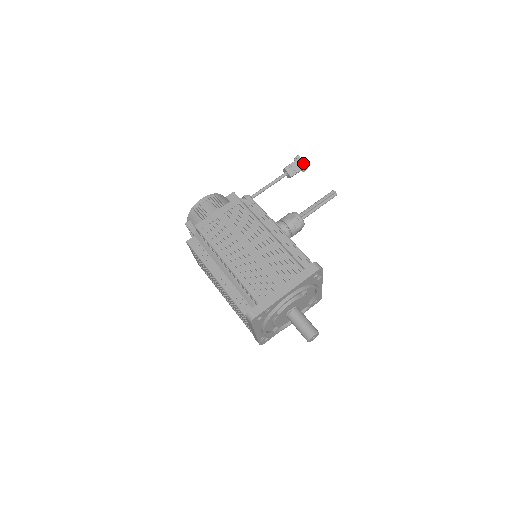
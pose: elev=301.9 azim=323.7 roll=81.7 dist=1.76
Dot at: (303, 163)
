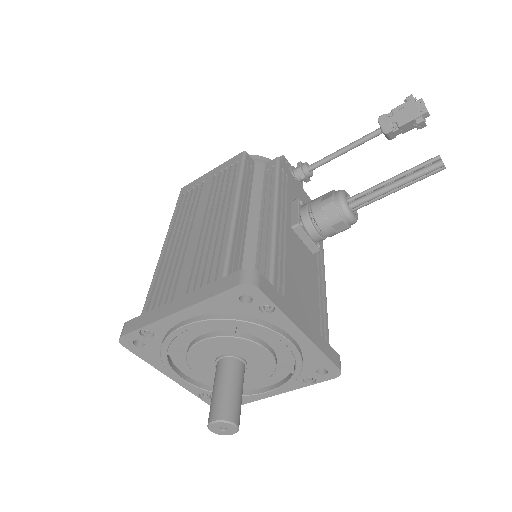
Dot at: (416, 108)
